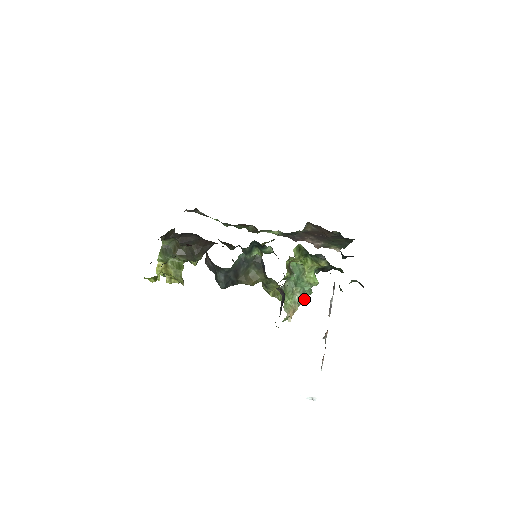
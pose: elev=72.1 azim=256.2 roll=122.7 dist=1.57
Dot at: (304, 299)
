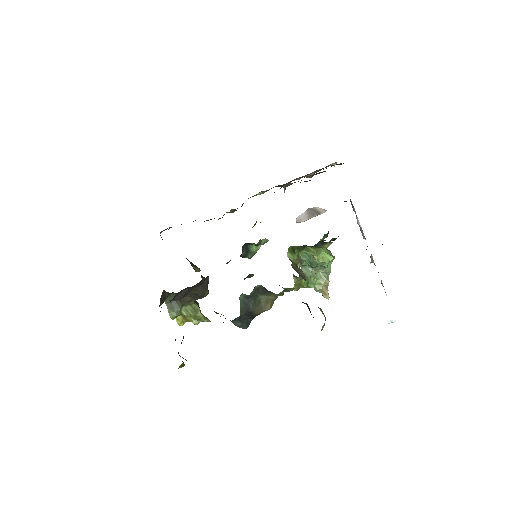
Dot at: occluded
